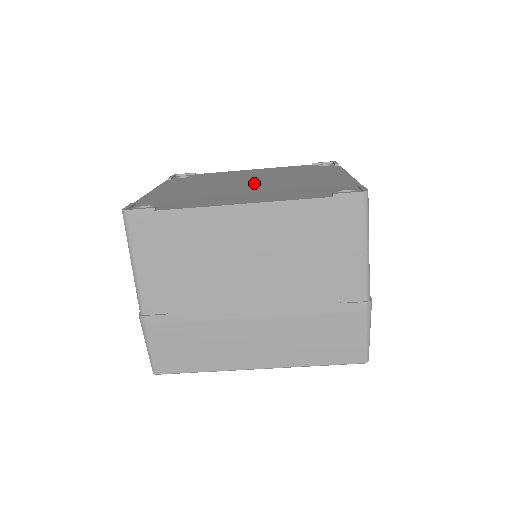
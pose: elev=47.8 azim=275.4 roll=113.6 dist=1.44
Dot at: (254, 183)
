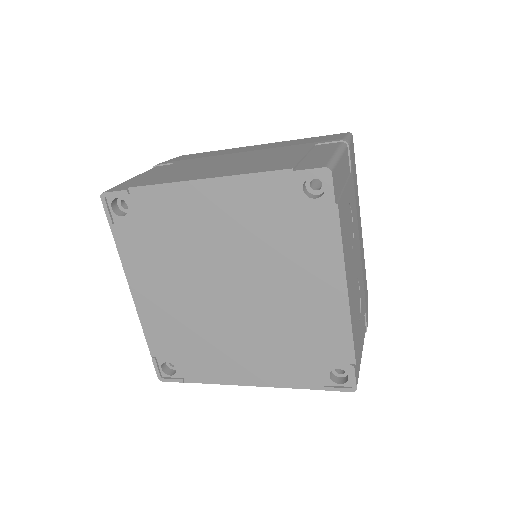
Dot at: (237, 299)
